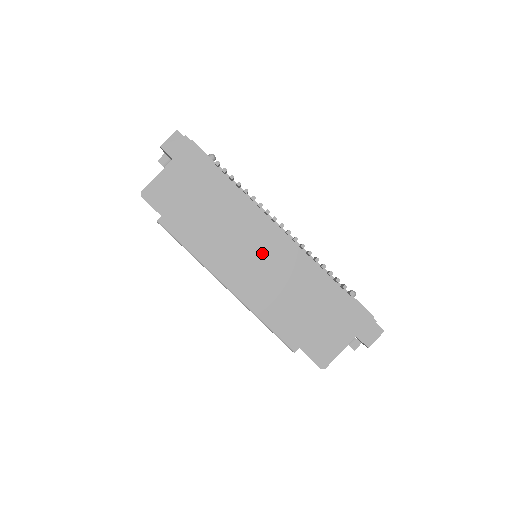
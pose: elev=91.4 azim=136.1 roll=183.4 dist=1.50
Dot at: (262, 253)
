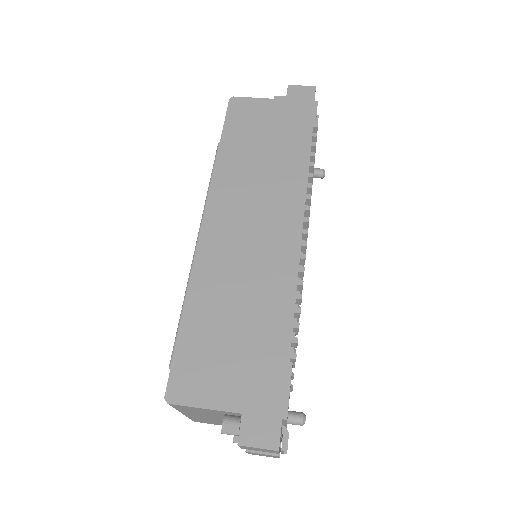
Dot at: (260, 229)
